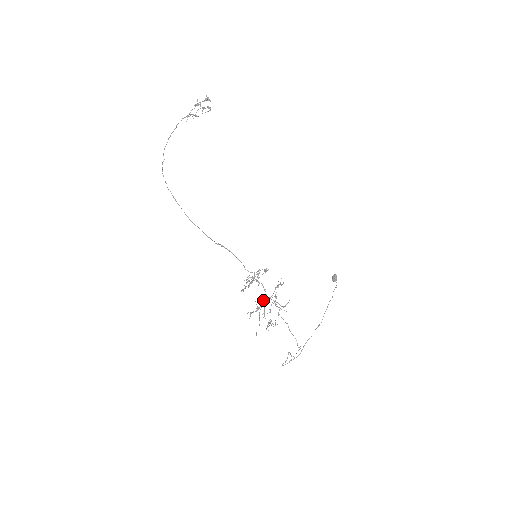
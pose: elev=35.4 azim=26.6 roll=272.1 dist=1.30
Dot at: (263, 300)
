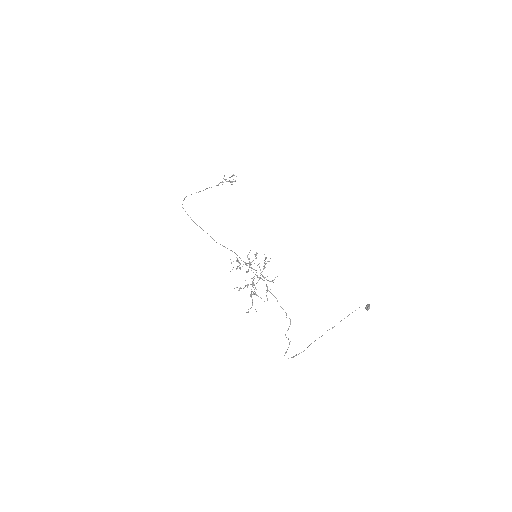
Dot at: (252, 278)
